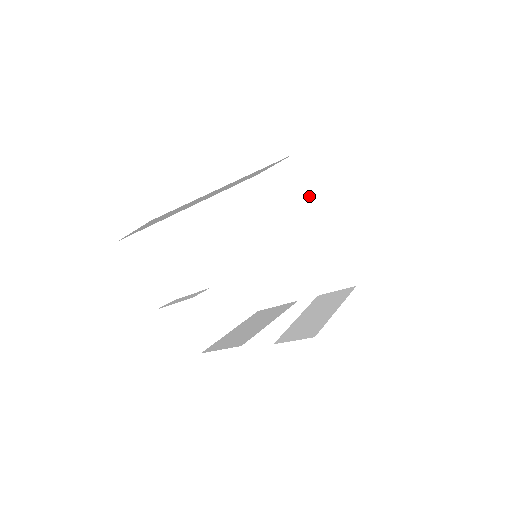
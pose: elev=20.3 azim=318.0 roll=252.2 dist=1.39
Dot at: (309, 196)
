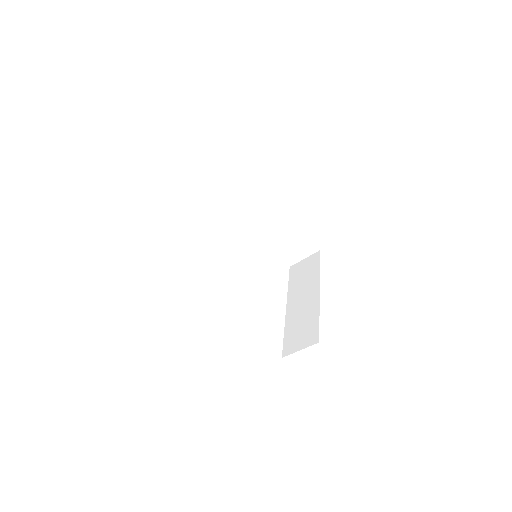
Dot at: (317, 275)
